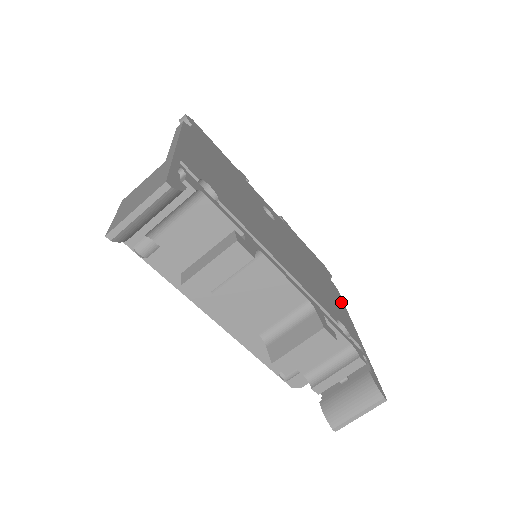
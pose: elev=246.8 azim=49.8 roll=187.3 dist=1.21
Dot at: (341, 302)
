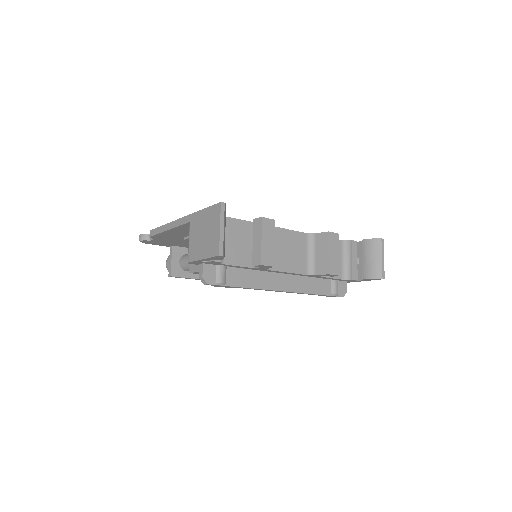
Dot at: occluded
